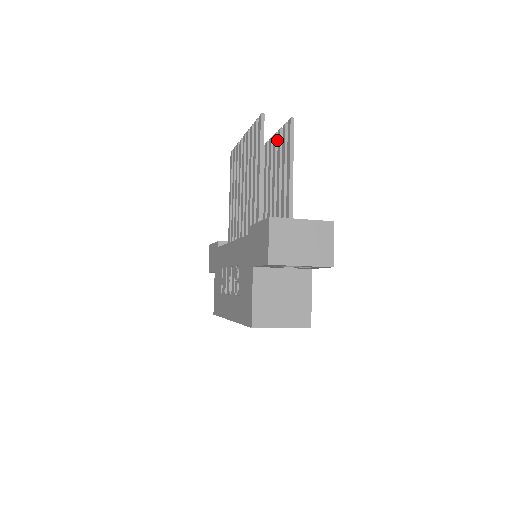
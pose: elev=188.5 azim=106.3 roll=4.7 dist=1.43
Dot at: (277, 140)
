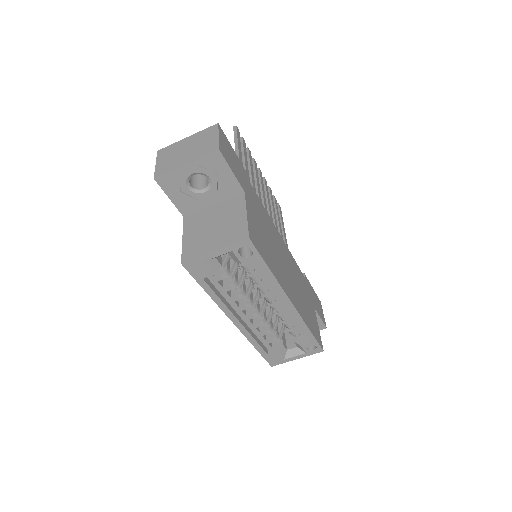
Dot at: (253, 162)
